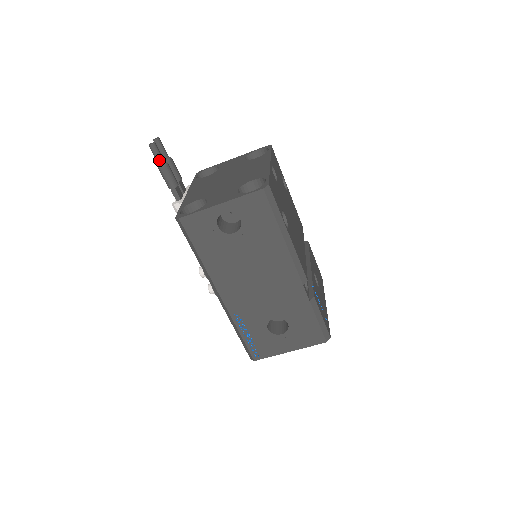
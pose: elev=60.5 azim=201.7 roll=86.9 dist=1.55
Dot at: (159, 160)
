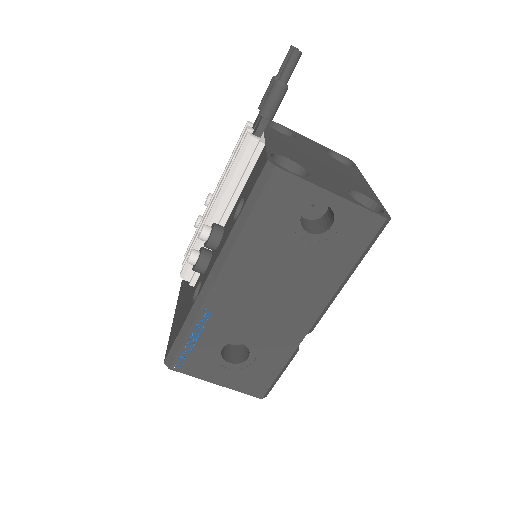
Dot at: (287, 75)
